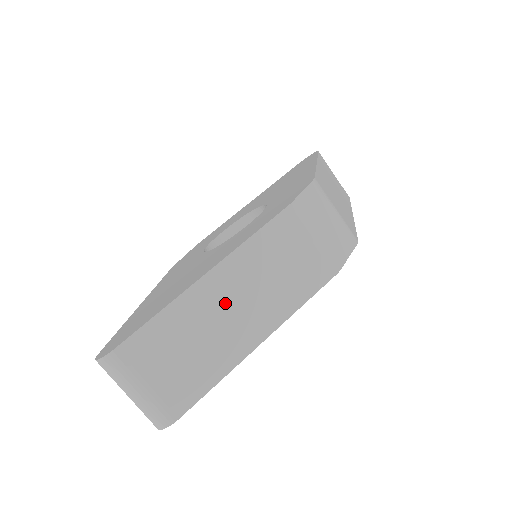
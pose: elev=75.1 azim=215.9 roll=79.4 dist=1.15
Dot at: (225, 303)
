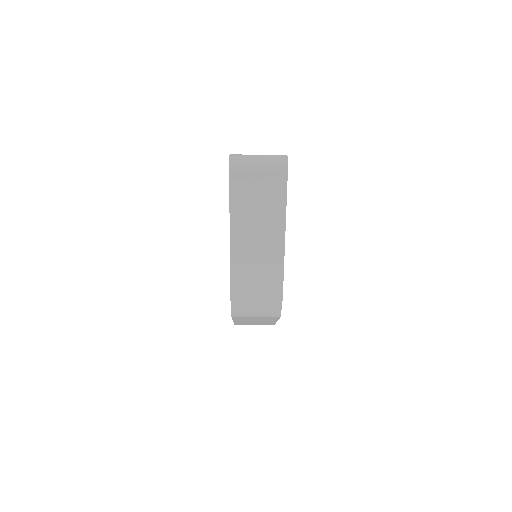
Dot at: occluded
